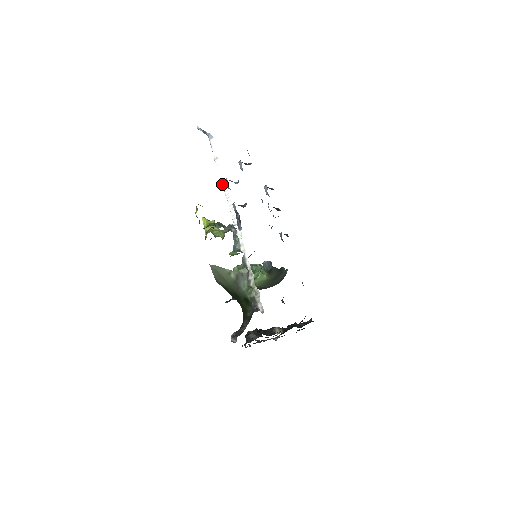
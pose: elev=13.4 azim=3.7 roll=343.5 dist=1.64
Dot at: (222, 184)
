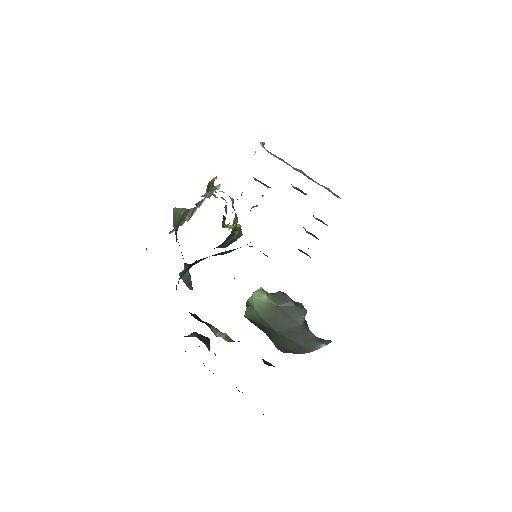
Dot at: occluded
